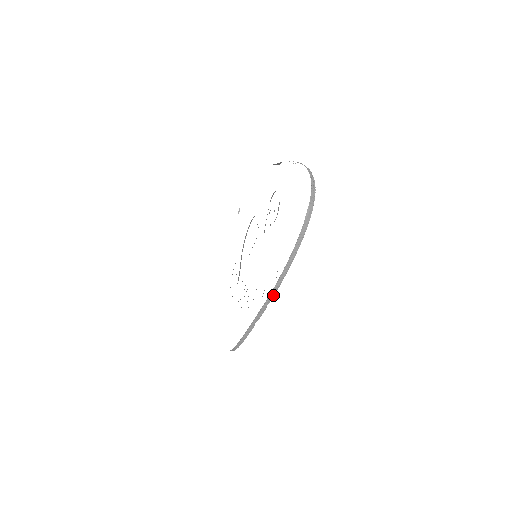
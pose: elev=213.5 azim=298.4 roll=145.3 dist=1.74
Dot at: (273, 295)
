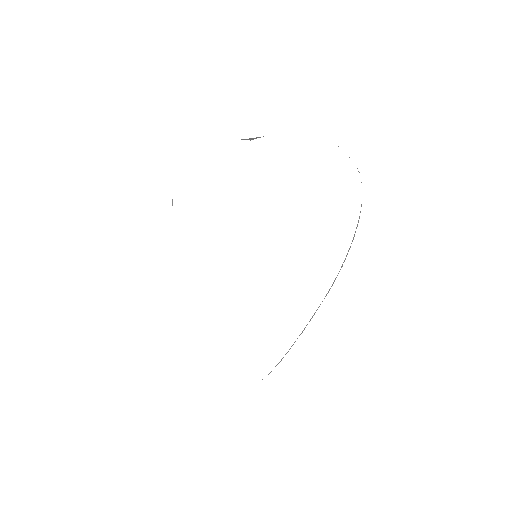
Dot at: occluded
